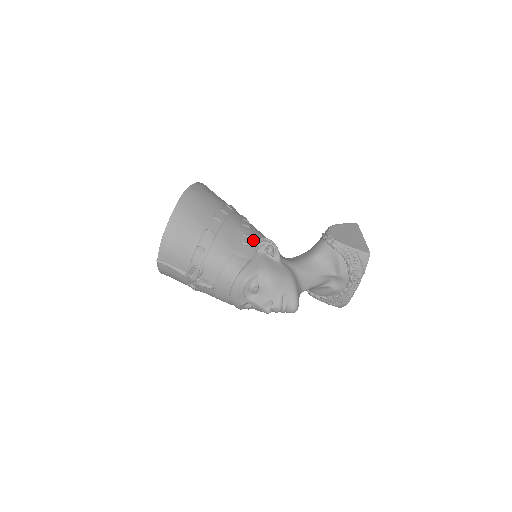
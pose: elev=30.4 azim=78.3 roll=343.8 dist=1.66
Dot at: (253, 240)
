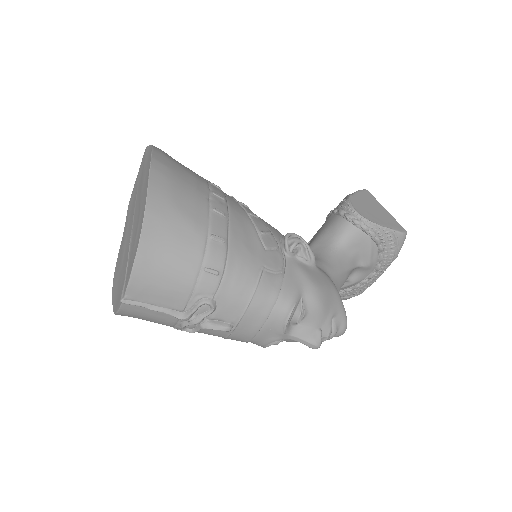
Dot at: (274, 239)
